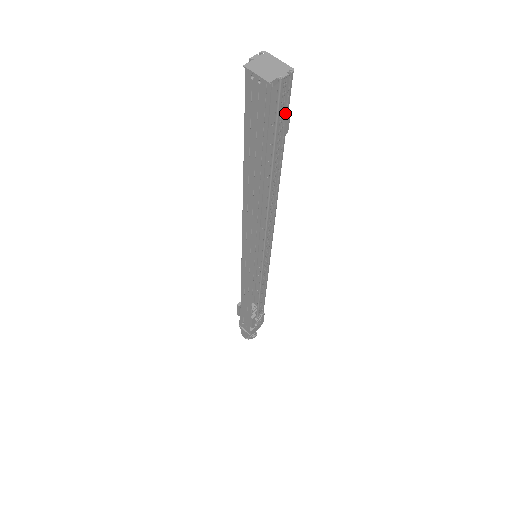
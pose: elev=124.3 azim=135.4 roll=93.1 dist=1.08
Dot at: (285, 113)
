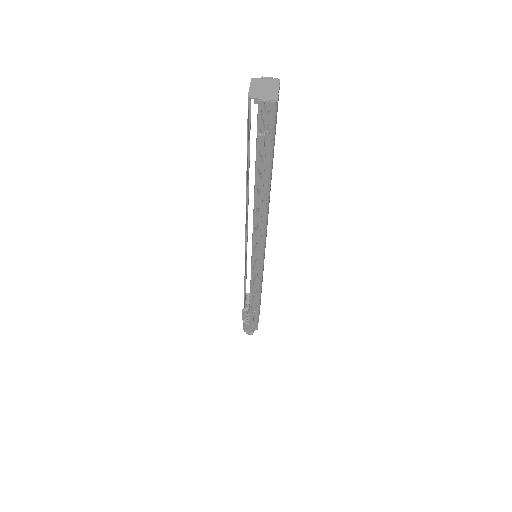
Dot at: (264, 133)
